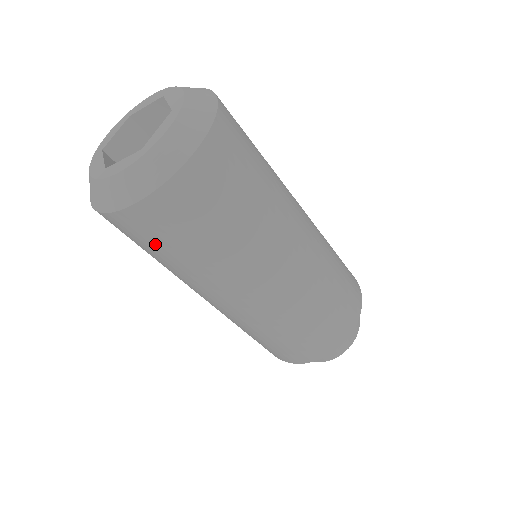
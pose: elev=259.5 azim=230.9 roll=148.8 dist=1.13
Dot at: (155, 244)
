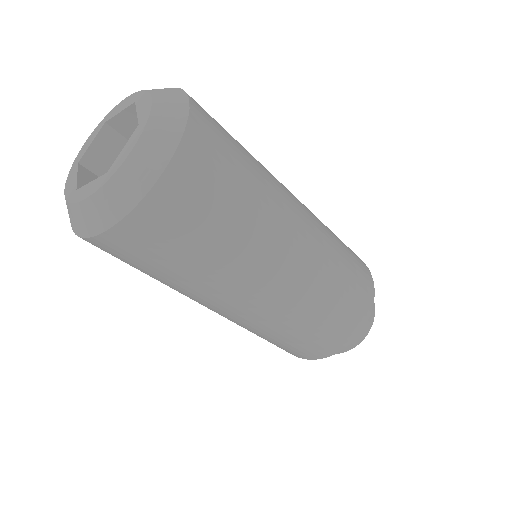
Dot at: (200, 219)
